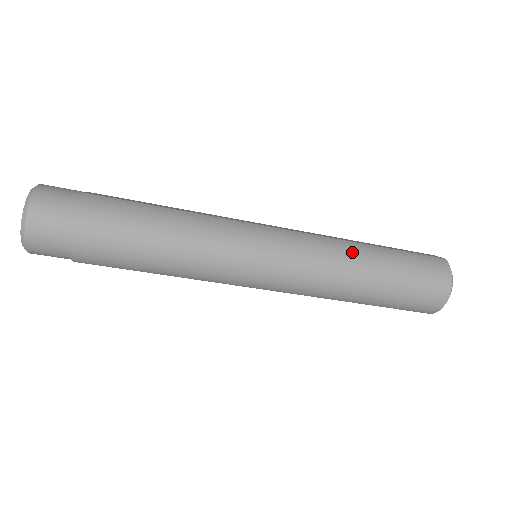
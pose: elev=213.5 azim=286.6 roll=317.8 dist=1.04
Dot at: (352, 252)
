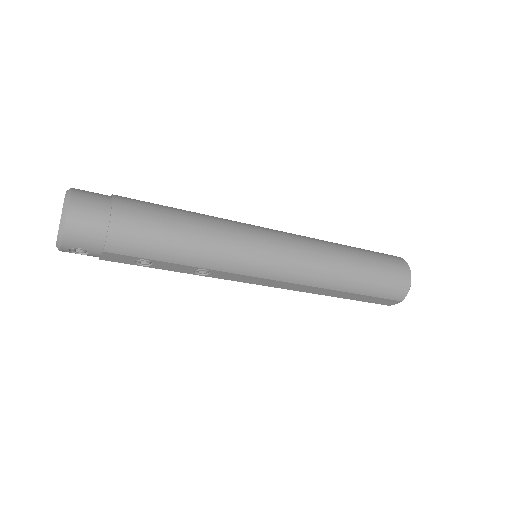
Dot at: (332, 244)
